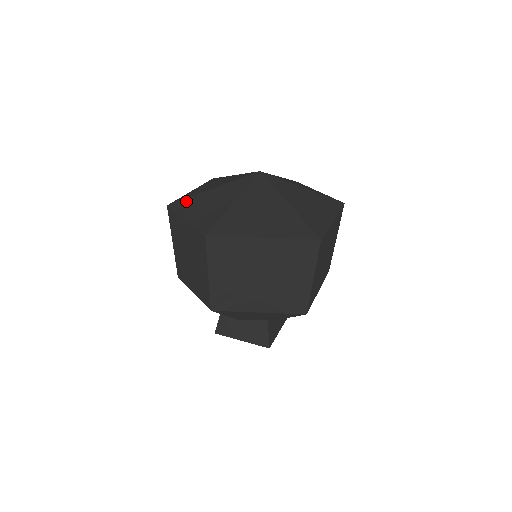
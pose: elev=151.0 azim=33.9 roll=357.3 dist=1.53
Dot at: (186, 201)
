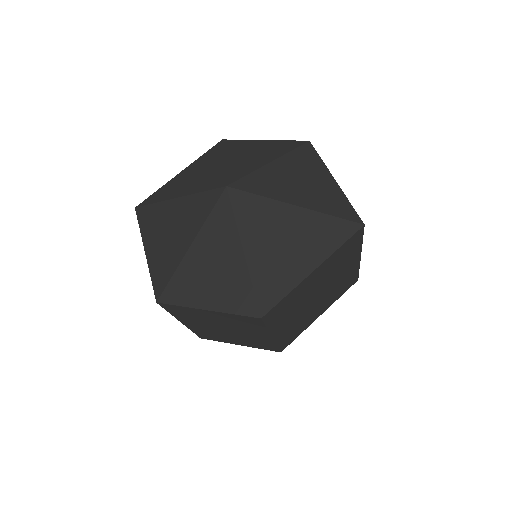
Dot at: (176, 283)
